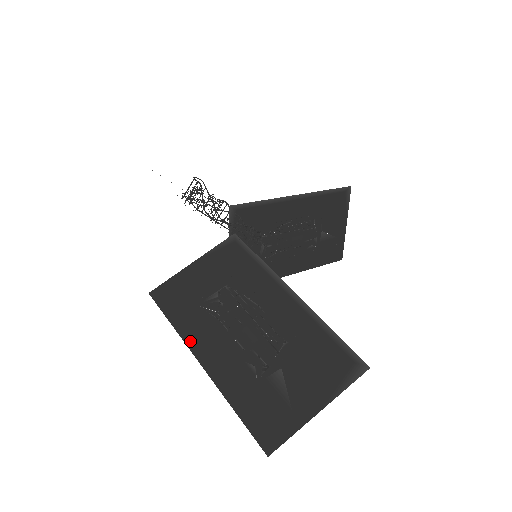
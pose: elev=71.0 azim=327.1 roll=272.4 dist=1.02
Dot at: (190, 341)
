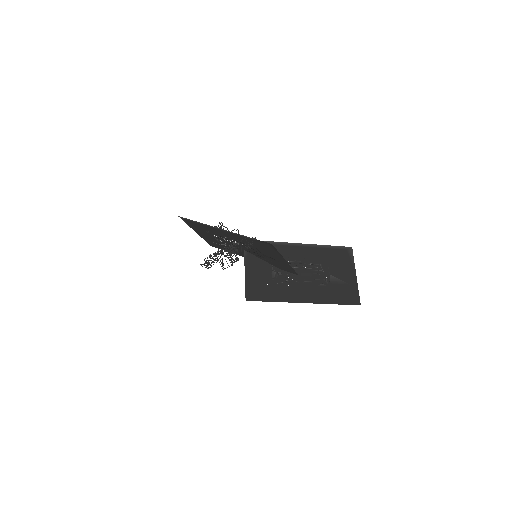
Dot at: occluded
